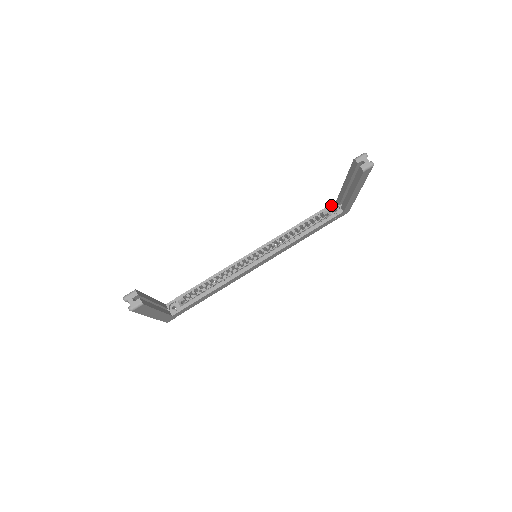
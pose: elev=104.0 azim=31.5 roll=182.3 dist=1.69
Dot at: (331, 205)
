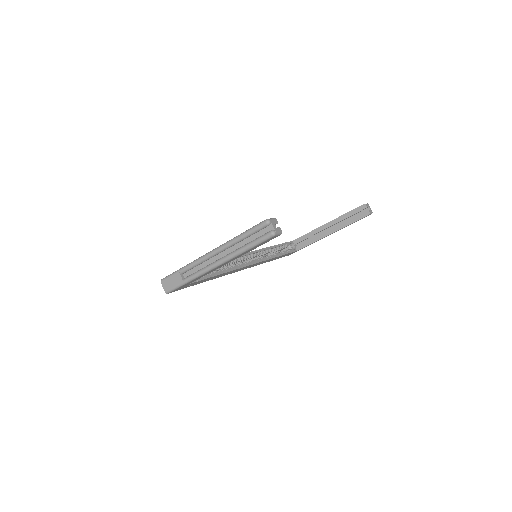
Dot at: (290, 242)
